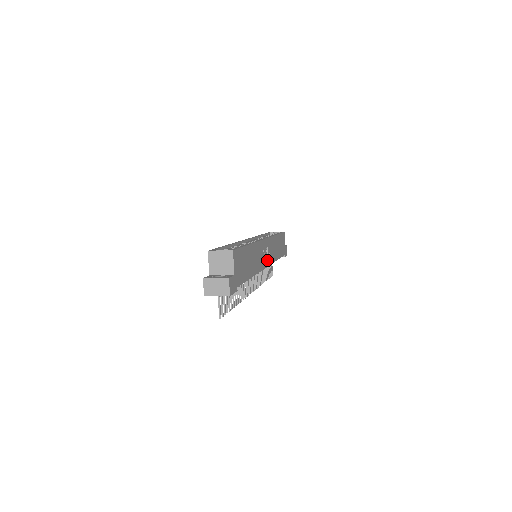
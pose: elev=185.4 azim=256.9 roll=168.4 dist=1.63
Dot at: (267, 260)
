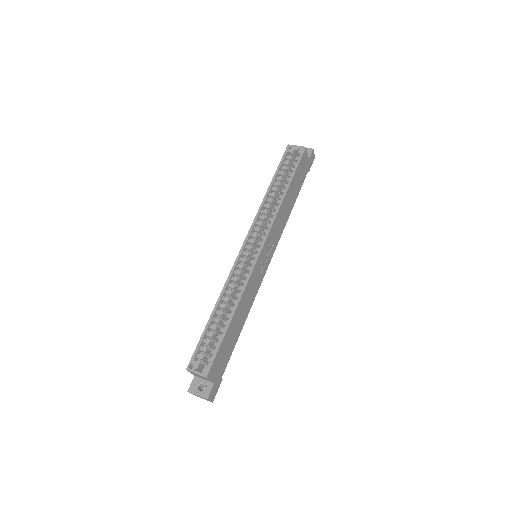
Dot at: (269, 257)
